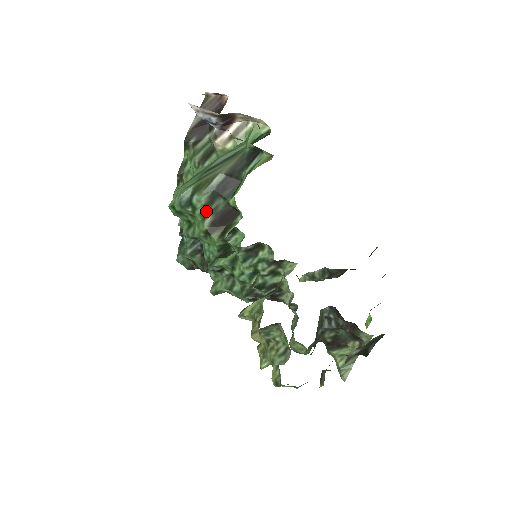
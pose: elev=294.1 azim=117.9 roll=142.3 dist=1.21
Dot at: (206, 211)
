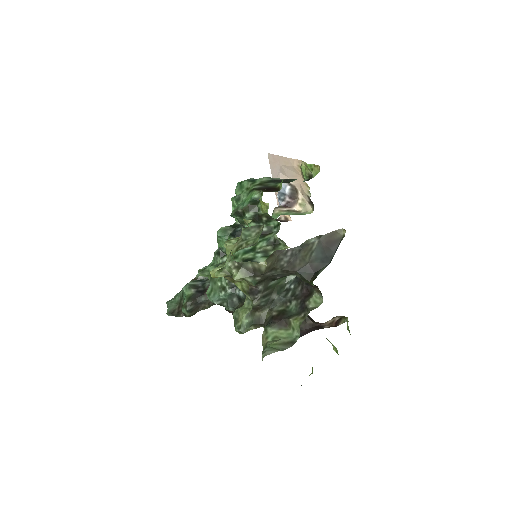
Dot at: (261, 184)
